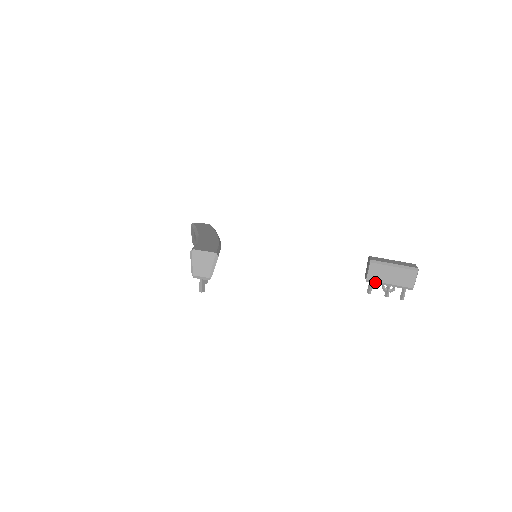
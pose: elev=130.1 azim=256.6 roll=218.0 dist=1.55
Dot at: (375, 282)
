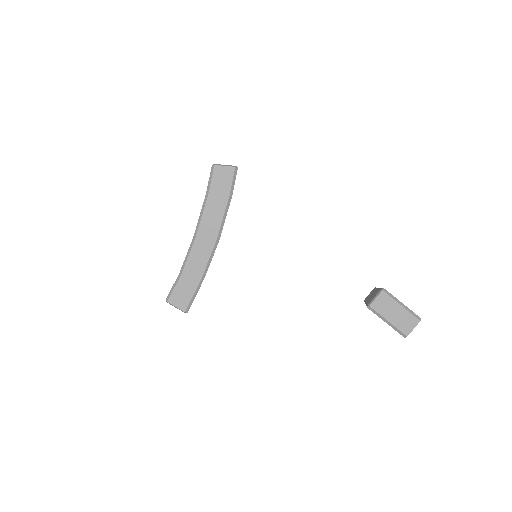
Dot at: occluded
